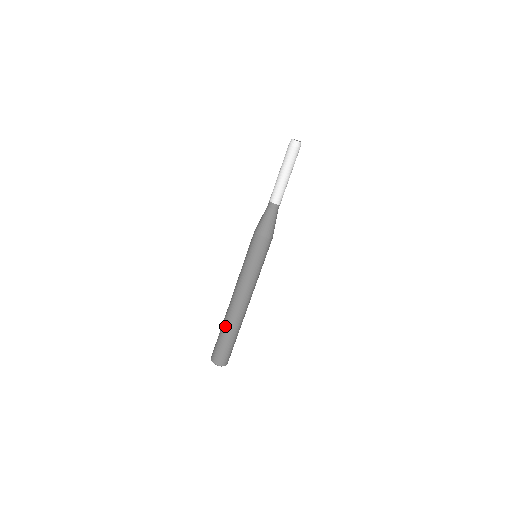
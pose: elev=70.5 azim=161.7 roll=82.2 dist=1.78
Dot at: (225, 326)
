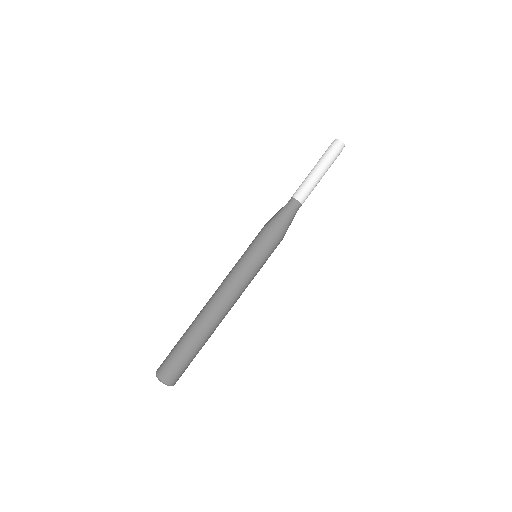
Dot at: (194, 334)
